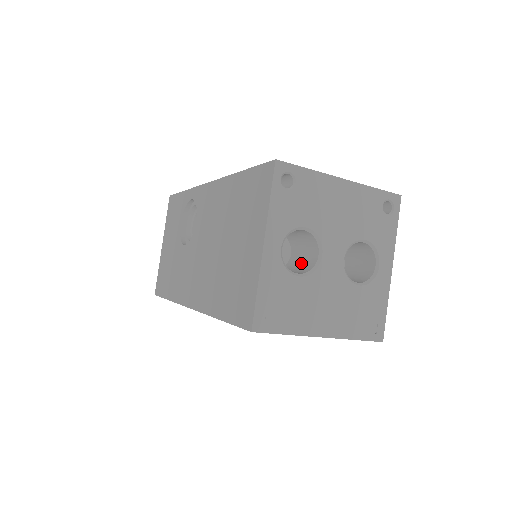
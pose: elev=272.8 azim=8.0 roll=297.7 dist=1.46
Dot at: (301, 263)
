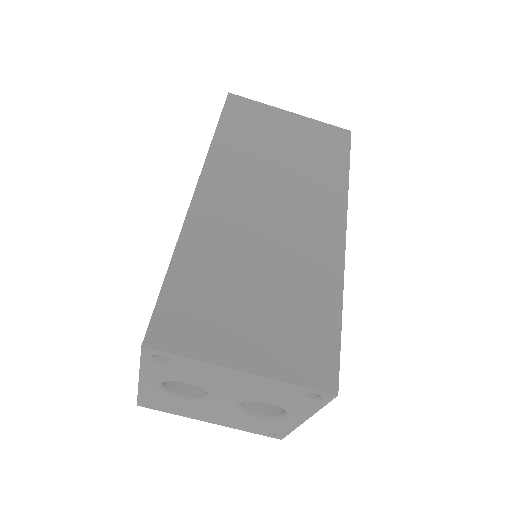
Dot at: occluded
